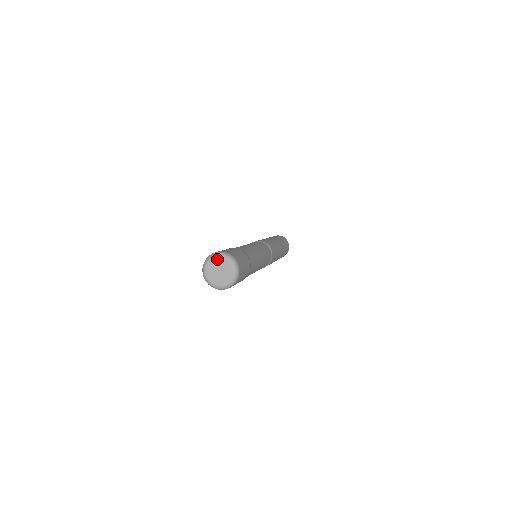
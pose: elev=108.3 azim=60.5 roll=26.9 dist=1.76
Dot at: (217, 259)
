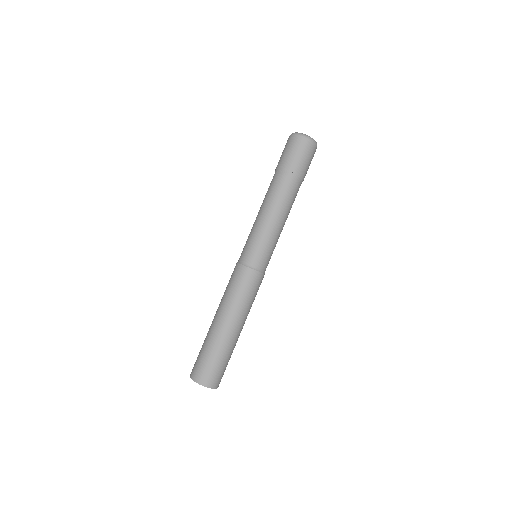
Dot at: occluded
